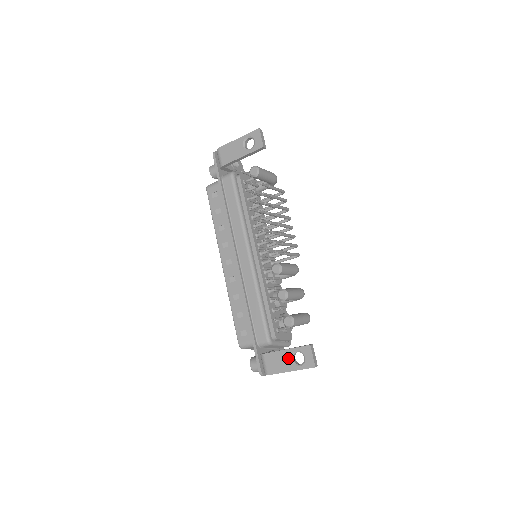
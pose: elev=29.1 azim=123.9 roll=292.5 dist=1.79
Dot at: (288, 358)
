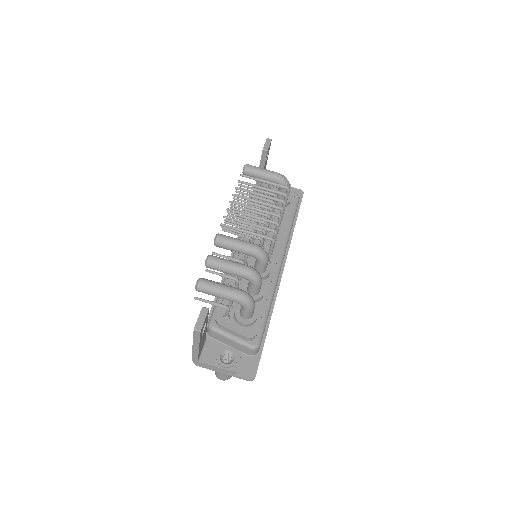
Dot at: occluded
